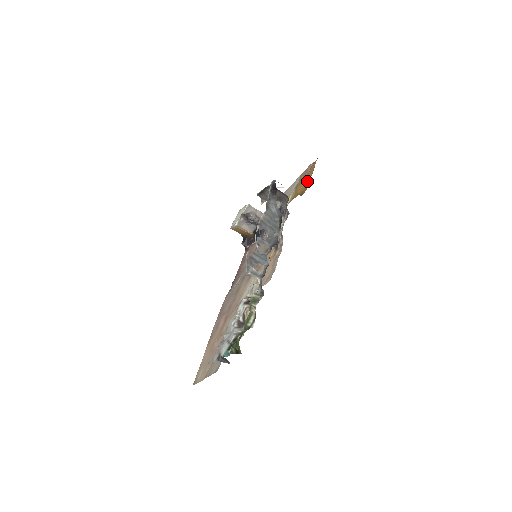
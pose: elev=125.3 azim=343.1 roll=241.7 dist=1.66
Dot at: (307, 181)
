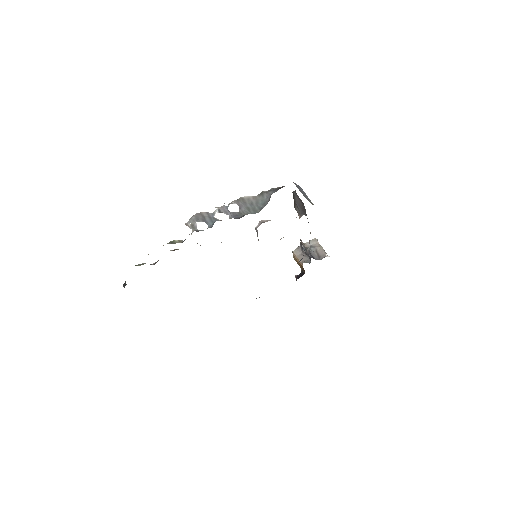
Dot at: occluded
